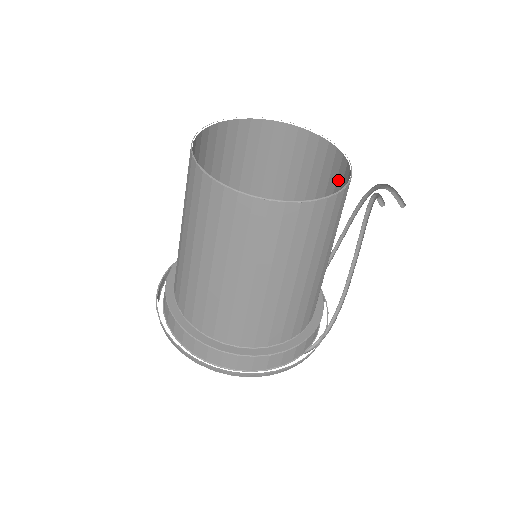
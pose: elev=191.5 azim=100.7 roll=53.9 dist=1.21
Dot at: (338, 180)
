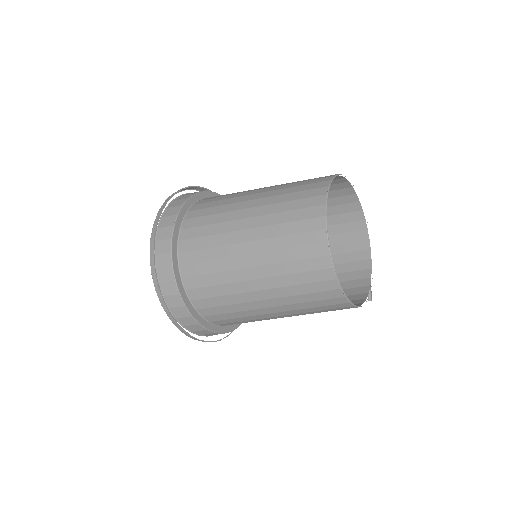
Dot at: (350, 255)
